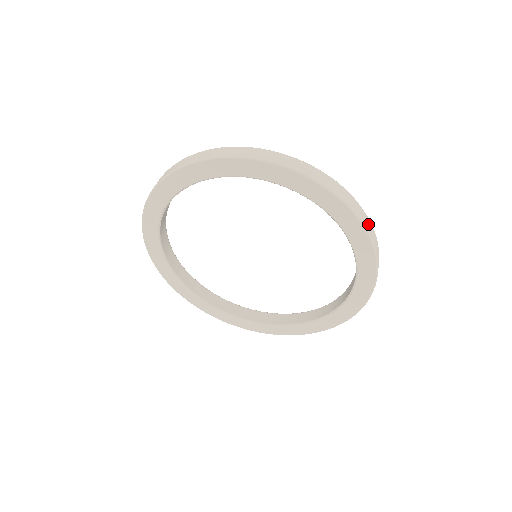
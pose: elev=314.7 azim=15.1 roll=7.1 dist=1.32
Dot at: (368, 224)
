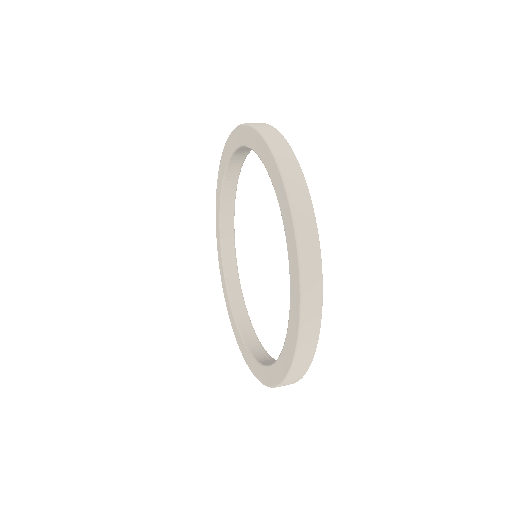
Dot at: occluded
